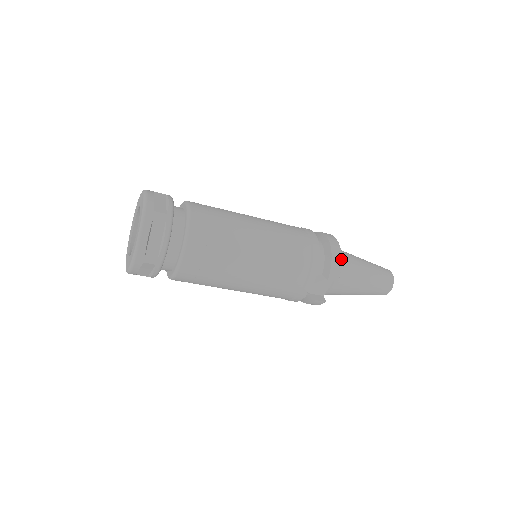
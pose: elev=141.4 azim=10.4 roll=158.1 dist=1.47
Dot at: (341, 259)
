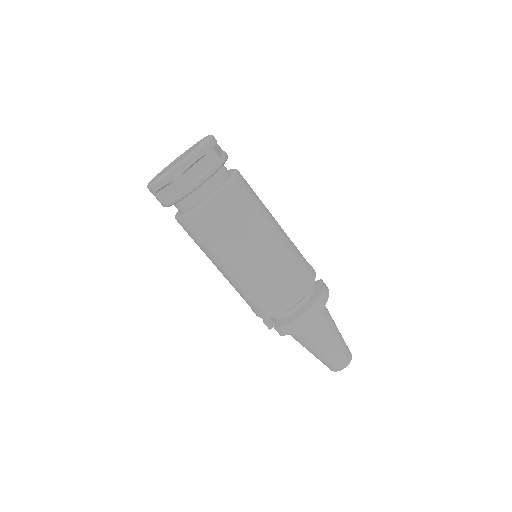
Dot at: (298, 329)
